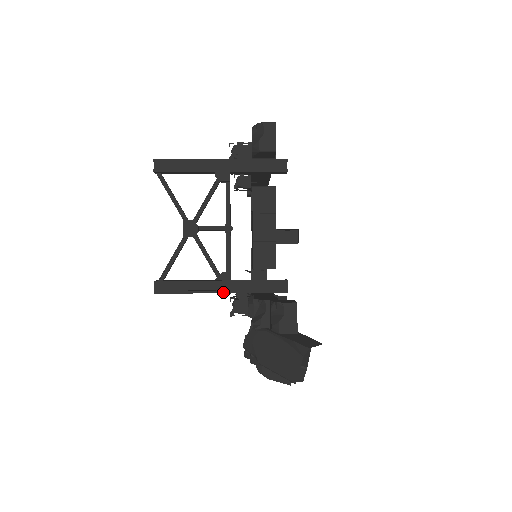
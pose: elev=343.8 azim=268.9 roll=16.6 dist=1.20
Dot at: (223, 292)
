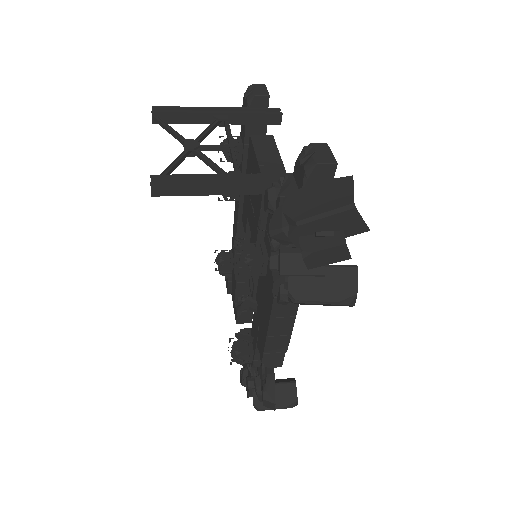
Dot at: (235, 182)
